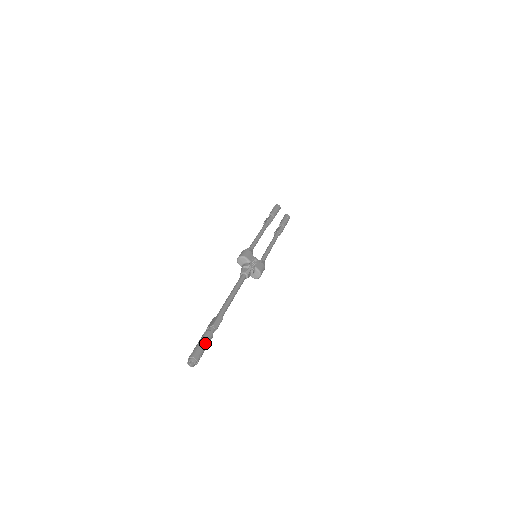
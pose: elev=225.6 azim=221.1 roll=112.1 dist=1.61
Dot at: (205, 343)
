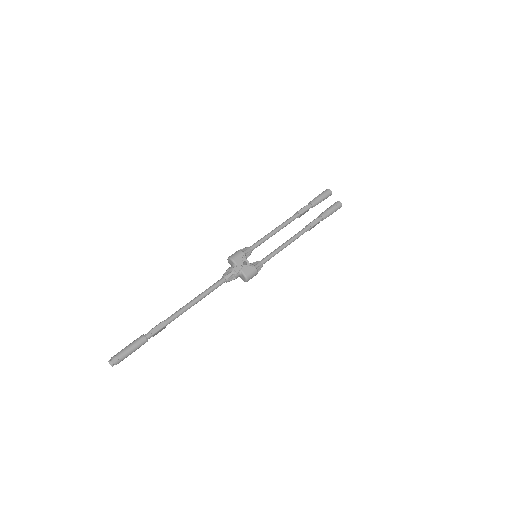
Dot at: (131, 347)
